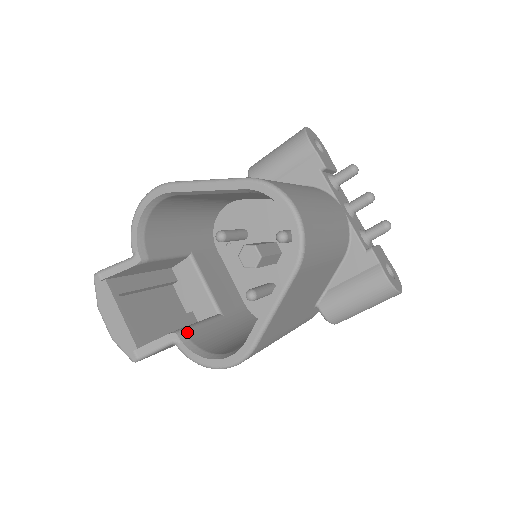
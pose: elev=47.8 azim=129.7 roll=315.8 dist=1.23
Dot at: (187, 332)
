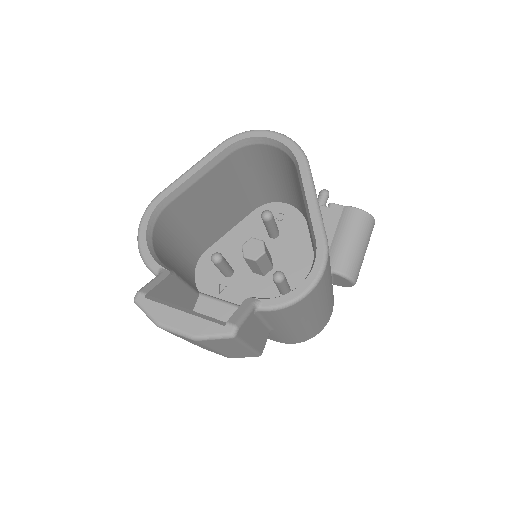
Dot at: occluded
